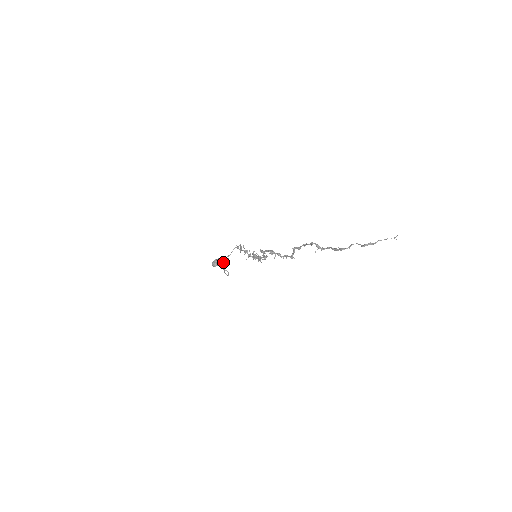
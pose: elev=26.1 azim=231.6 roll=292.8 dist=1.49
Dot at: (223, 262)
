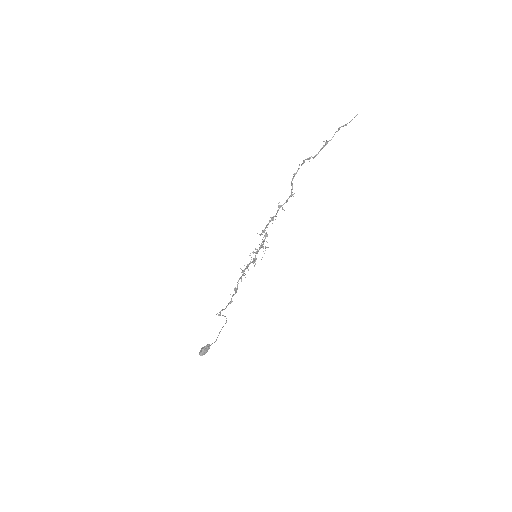
Dot at: (217, 313)
